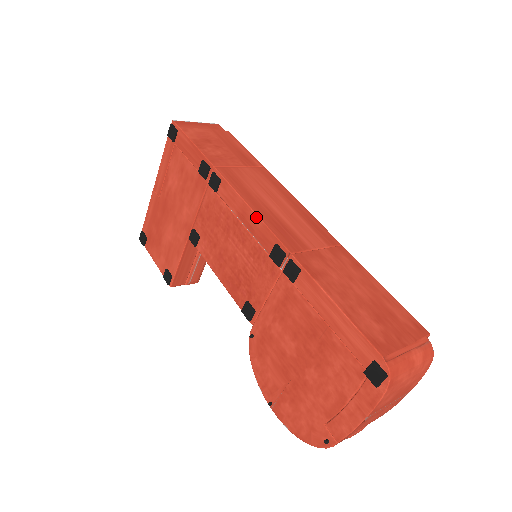
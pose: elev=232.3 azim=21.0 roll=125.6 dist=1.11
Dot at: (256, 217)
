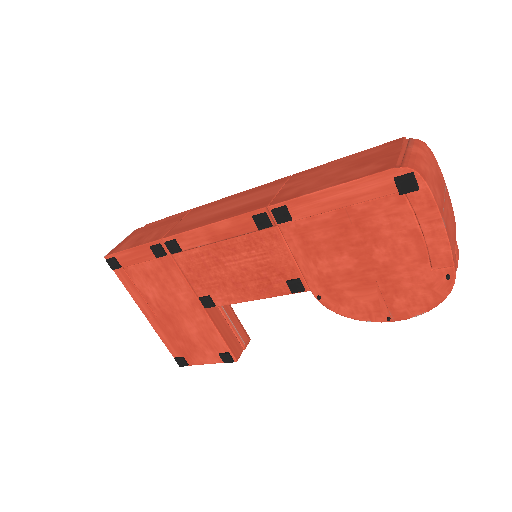
Dot at: (221, 223)
